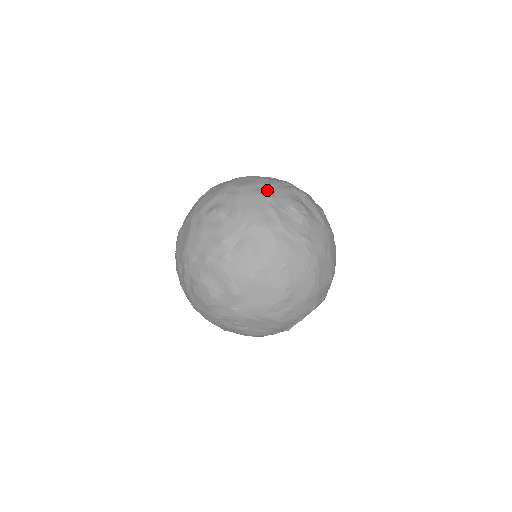
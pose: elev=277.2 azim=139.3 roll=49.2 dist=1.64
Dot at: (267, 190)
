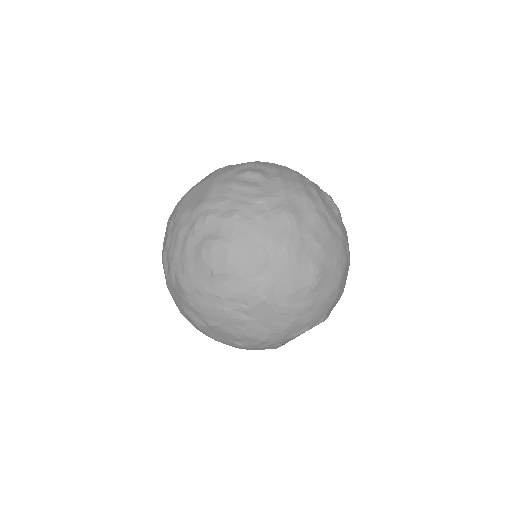
Dot at: (303, 176)
